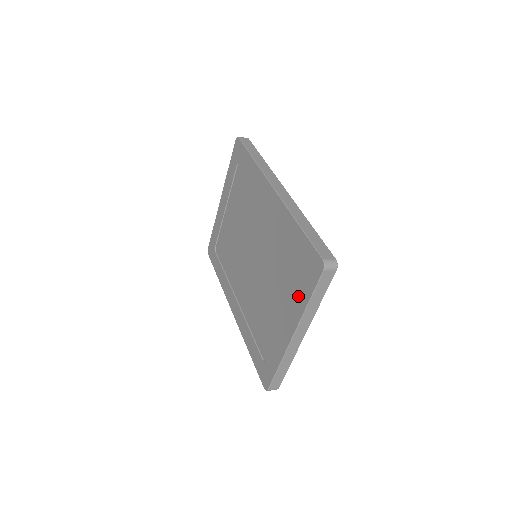
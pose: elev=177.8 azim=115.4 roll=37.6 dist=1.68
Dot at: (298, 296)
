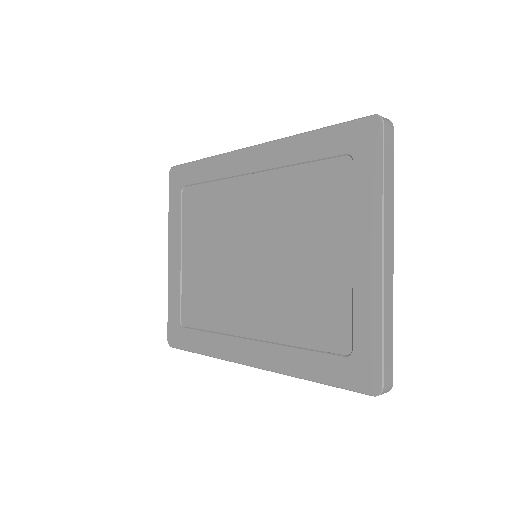
Dot at: (360, 196)
